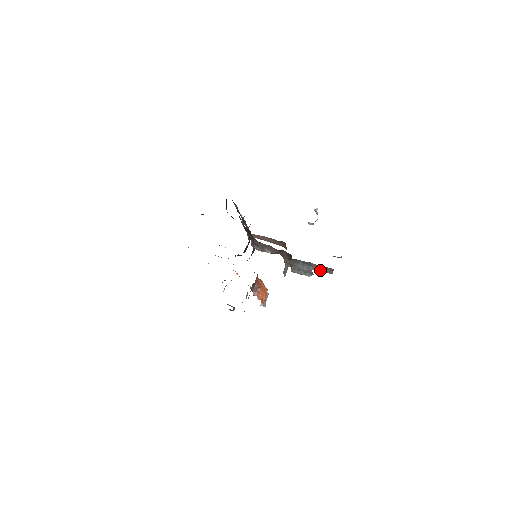
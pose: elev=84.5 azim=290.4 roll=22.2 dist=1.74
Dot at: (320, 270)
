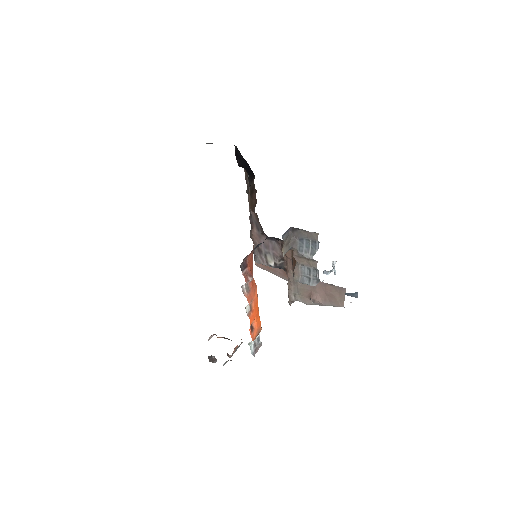
Dot at: (329, 301)
